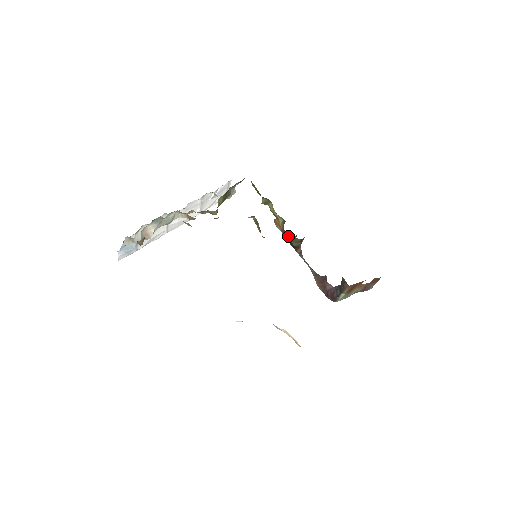
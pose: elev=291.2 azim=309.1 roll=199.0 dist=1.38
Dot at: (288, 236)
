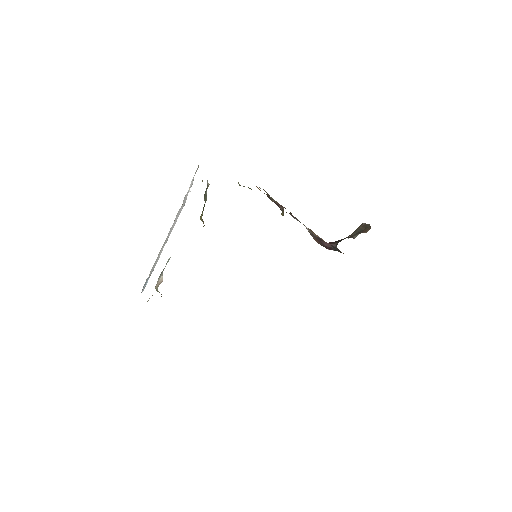
Dot at: (275, 203)
